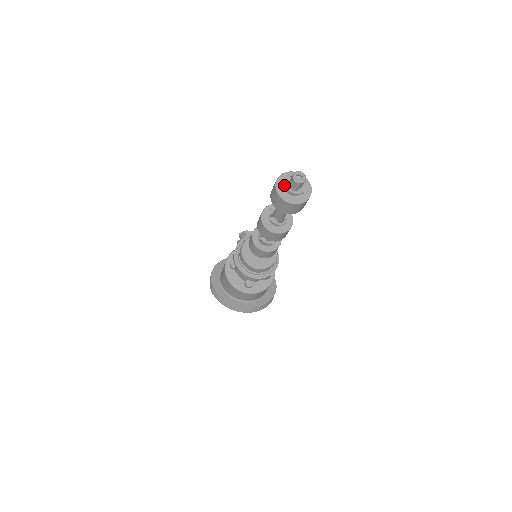
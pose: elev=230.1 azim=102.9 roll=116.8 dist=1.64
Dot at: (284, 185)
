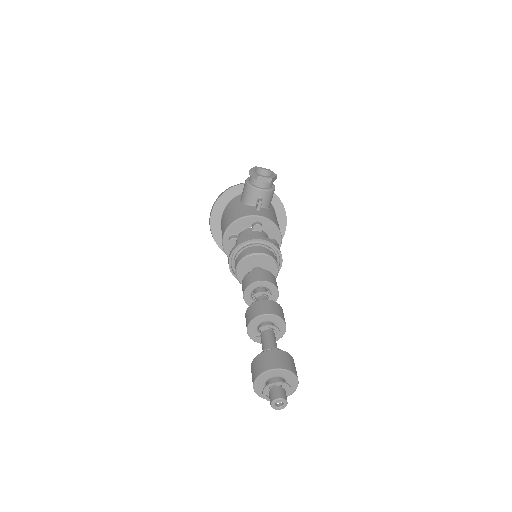
Dot at: occluded
